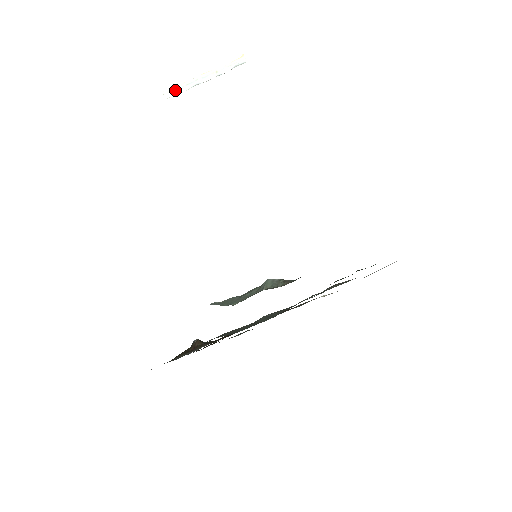
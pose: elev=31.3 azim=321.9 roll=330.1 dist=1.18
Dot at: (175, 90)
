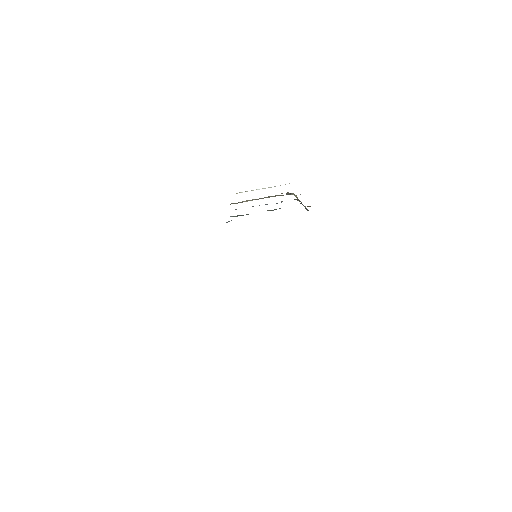
Dot at: occluded
